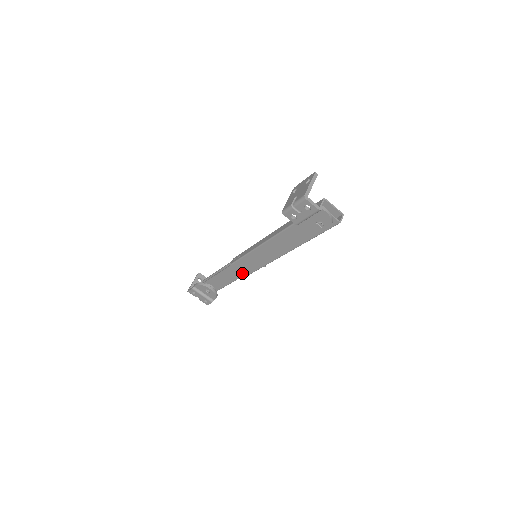
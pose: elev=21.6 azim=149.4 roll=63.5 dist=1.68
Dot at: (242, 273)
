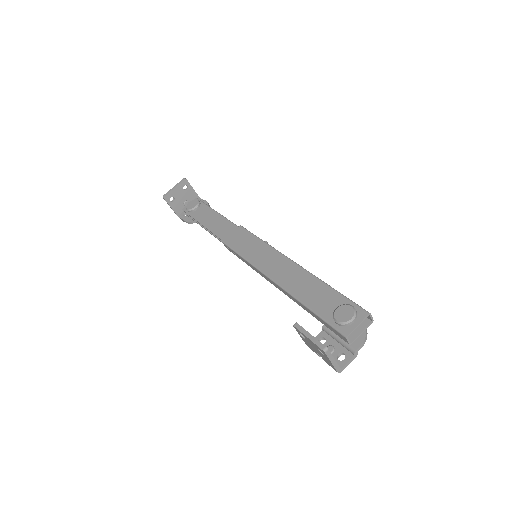
Dot at: occluded
